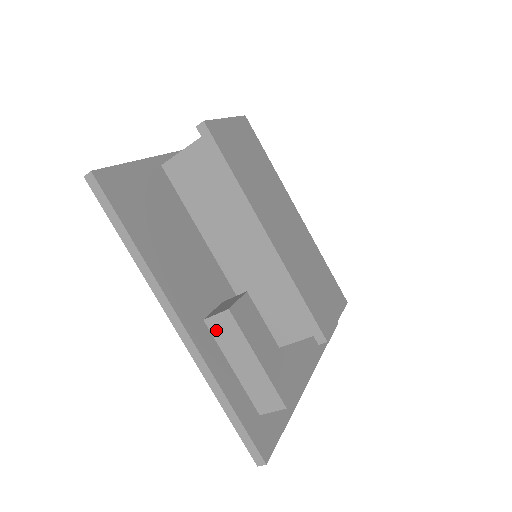
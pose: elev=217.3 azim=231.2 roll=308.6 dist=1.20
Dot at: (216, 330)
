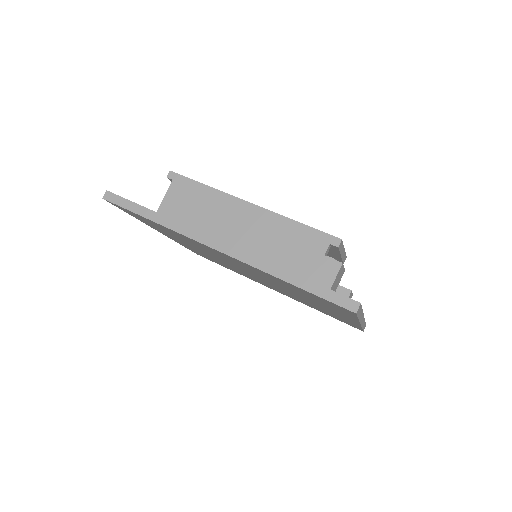
Dot at: (250, 249)
